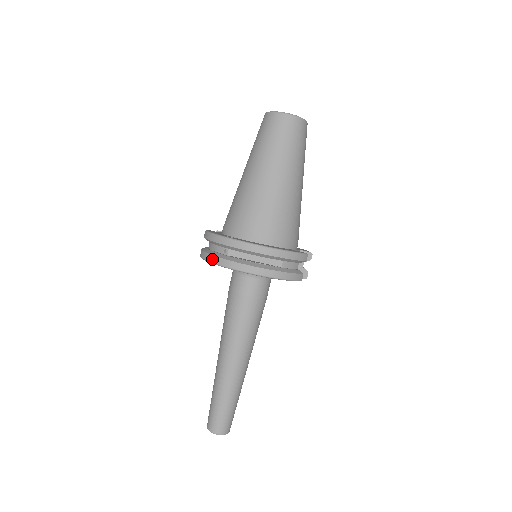
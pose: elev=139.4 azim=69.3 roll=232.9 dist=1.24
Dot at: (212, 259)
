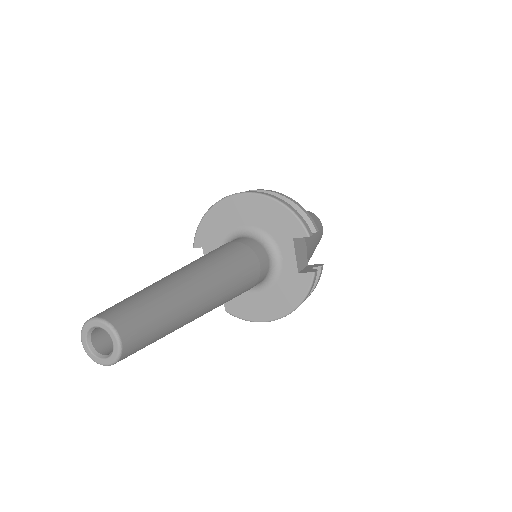
Dot at: (214, 205)
